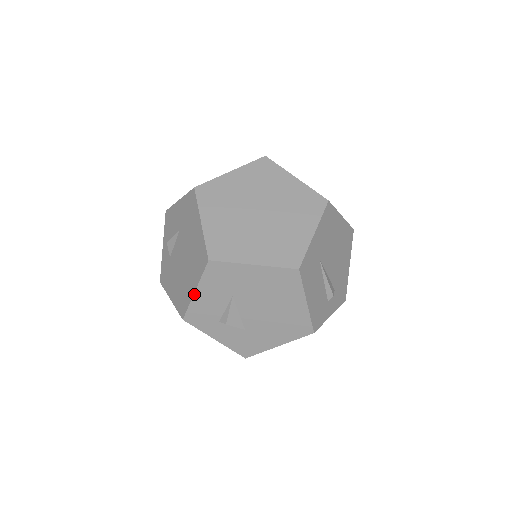
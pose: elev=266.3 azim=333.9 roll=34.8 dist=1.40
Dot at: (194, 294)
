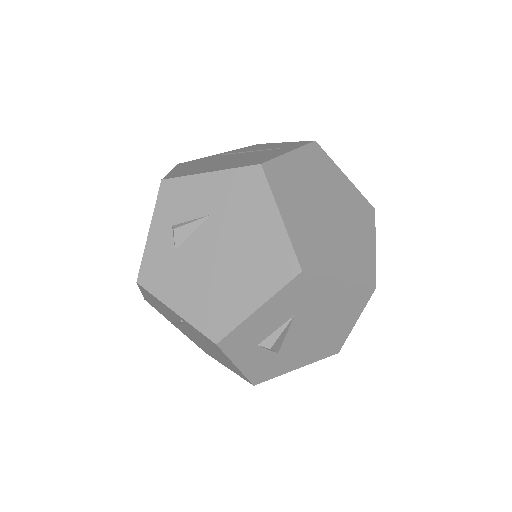
Dot at: (254, 312)
